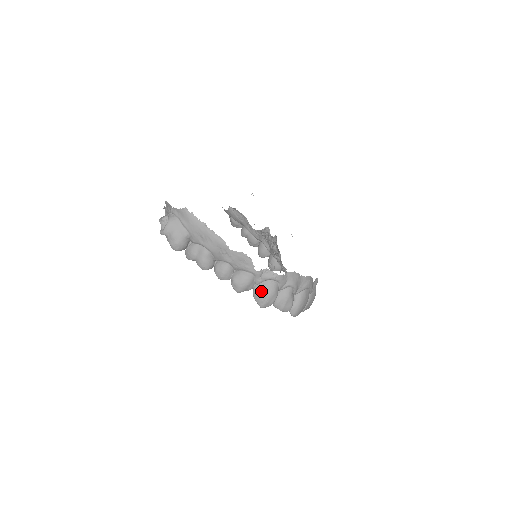
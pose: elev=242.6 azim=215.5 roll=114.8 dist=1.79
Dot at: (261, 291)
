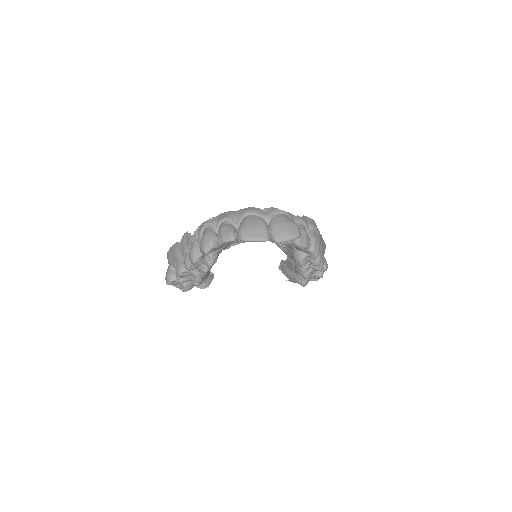
Dot at: occluded
